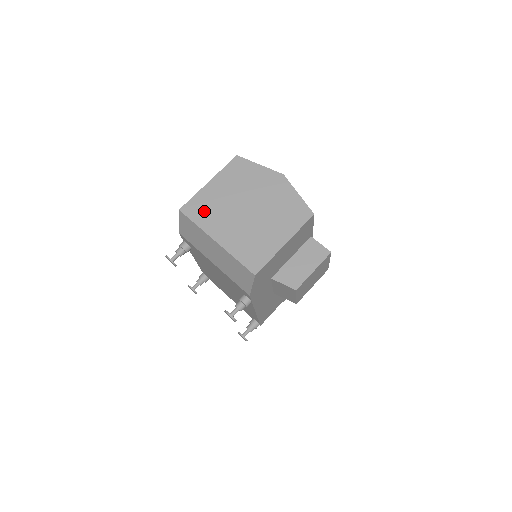
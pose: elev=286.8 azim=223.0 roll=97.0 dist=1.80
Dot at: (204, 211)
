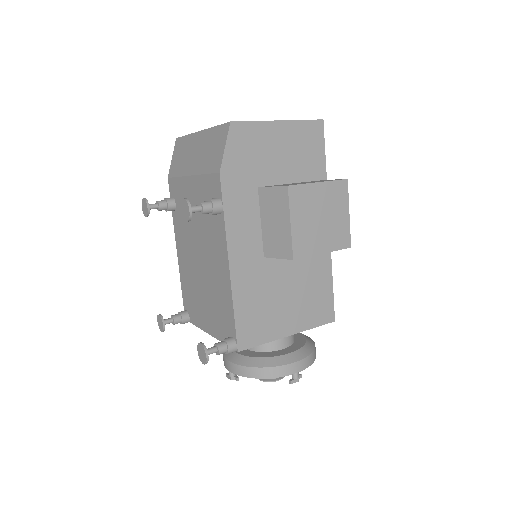
Dot at: occluded
